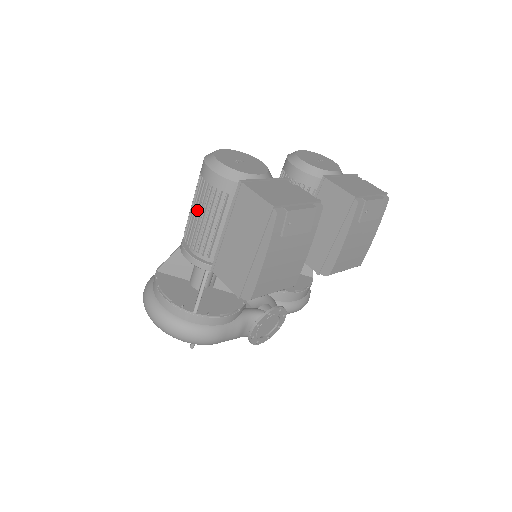
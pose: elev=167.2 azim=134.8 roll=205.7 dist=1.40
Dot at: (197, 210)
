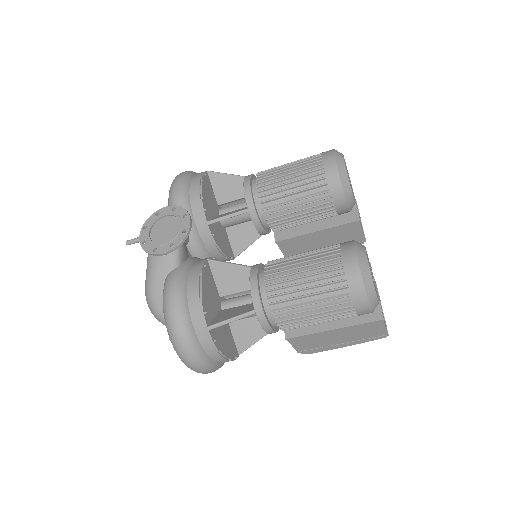
Dot at: (320, 317)
